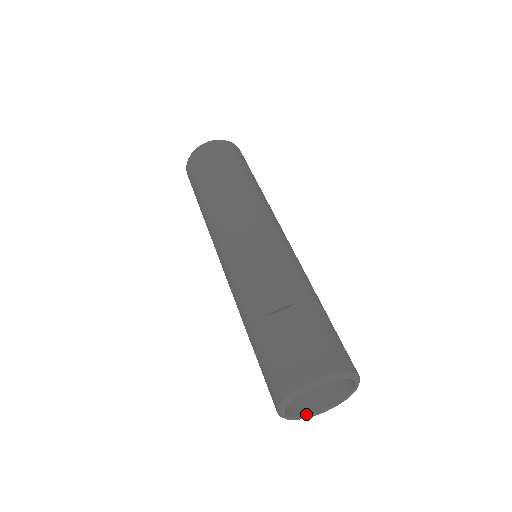
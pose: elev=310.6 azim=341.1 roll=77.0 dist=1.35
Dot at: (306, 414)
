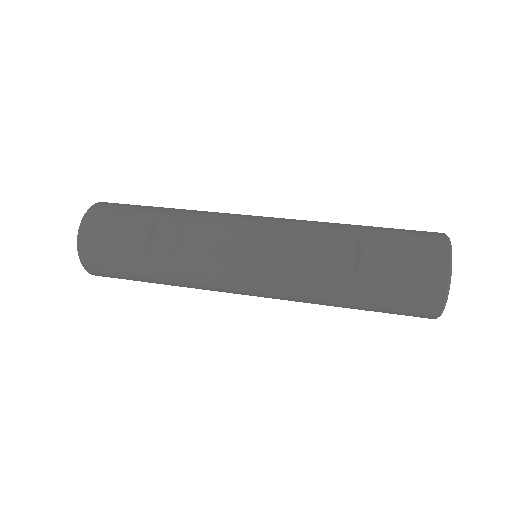
Dot at: occluded
